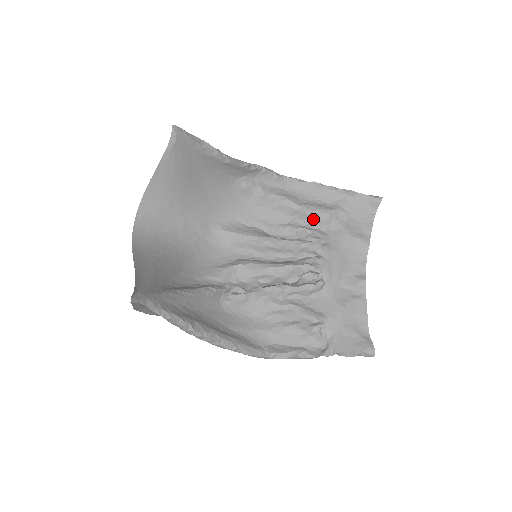
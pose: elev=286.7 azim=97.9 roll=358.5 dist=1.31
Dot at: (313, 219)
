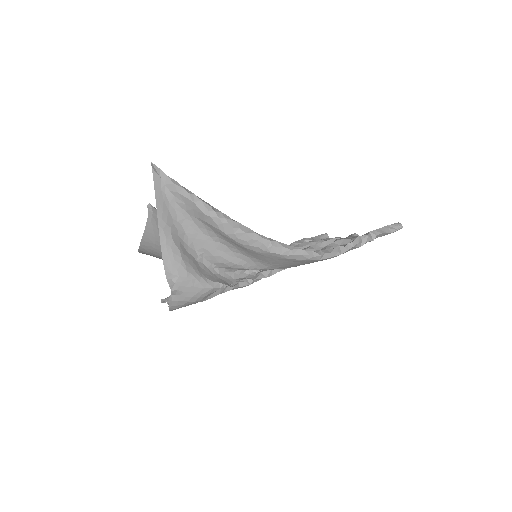
Dot at: occluded
